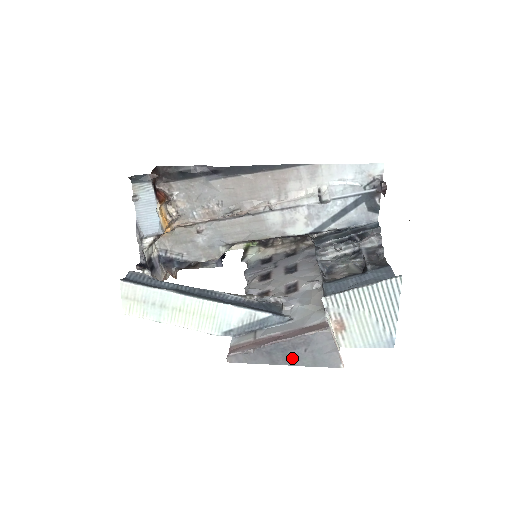
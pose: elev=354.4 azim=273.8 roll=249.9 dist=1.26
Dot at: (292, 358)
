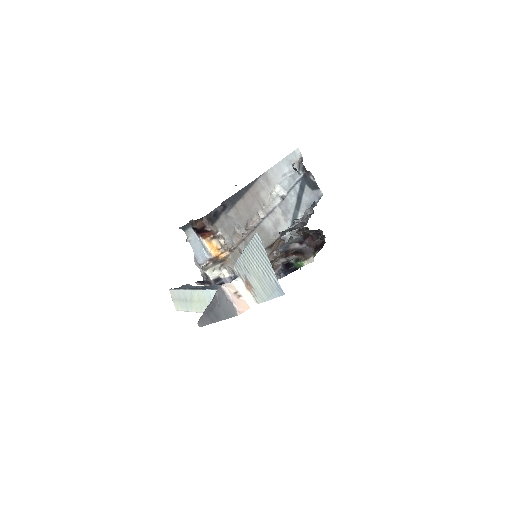
Dot at: (217, 315)
